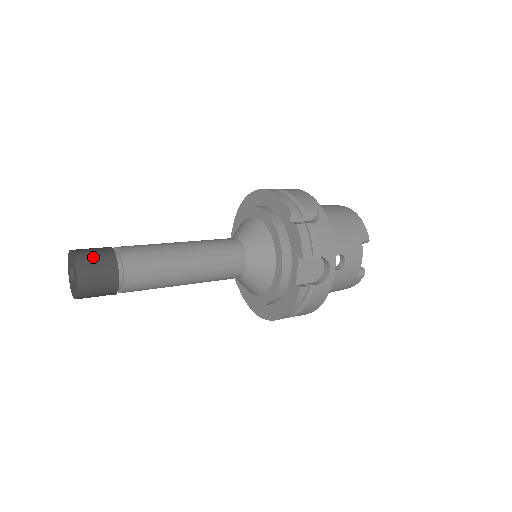
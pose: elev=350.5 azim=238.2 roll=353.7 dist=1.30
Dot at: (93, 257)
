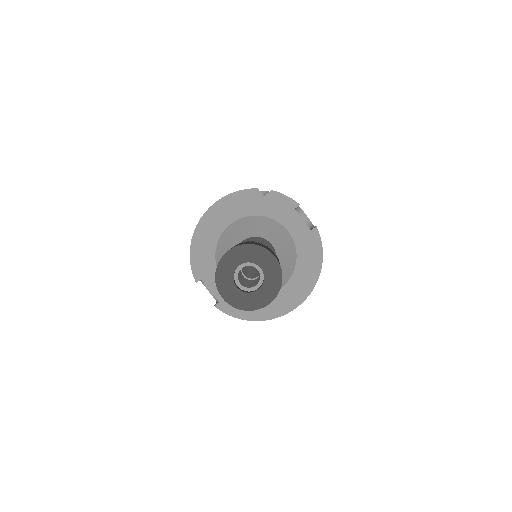
Dot at: occluded
